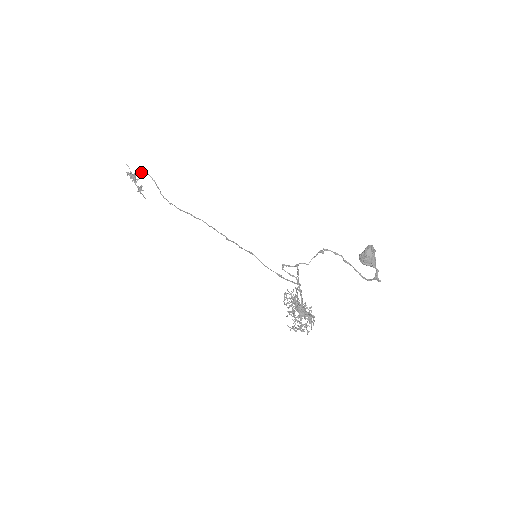
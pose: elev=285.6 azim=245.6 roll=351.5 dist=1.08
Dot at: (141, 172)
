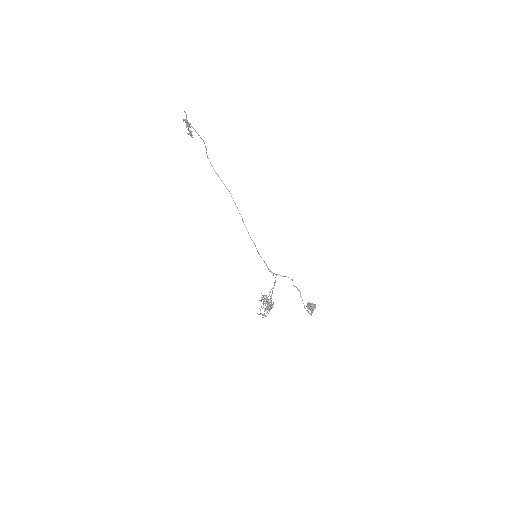
Dot at: (196, 132)
